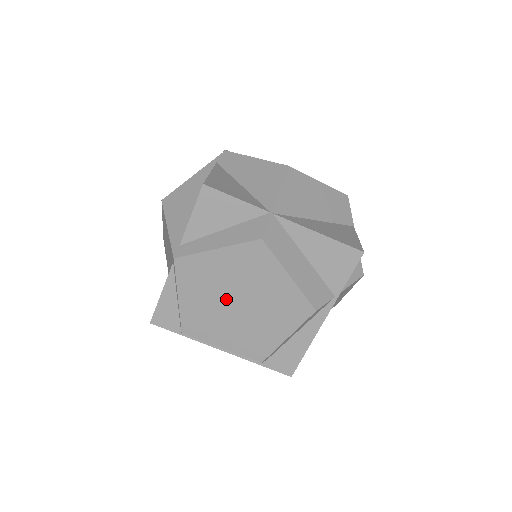
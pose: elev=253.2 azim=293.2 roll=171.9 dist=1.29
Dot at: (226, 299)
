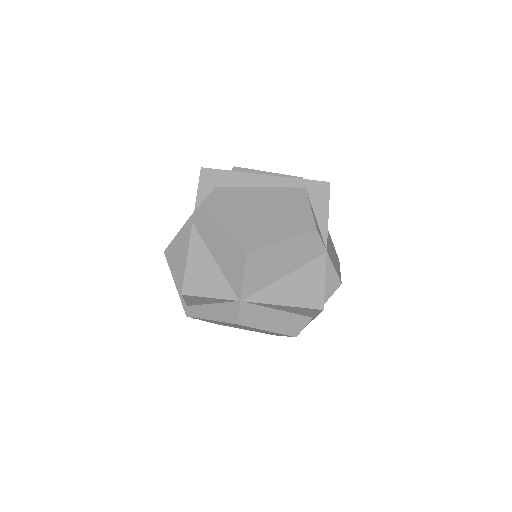
Dot at: occluded
